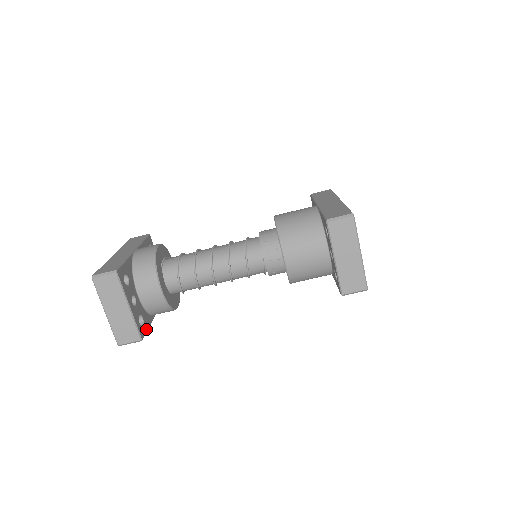
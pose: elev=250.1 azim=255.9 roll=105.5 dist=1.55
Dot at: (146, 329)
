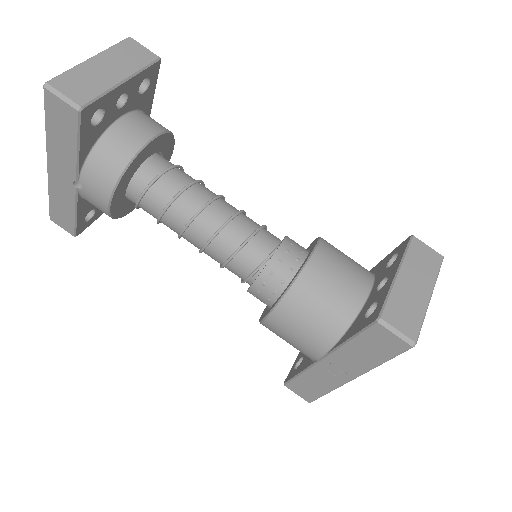
Dot at: (83, 133)
